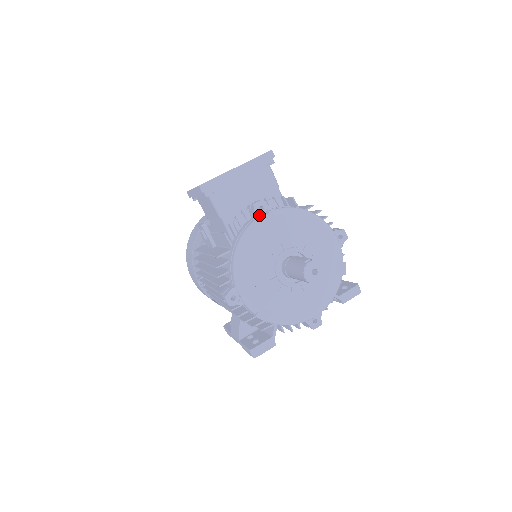
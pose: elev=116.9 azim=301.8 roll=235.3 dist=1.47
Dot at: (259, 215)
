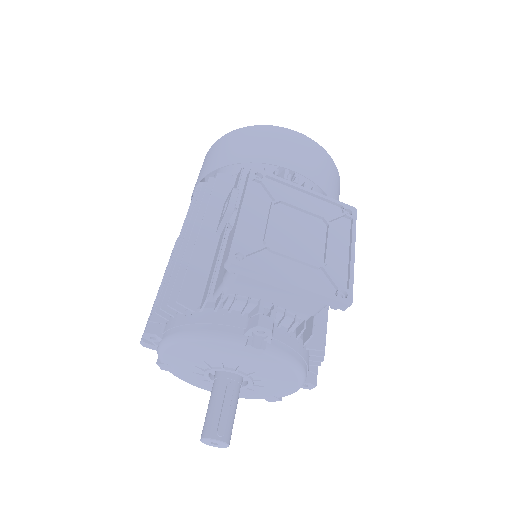
Dot at: (251, 335)
